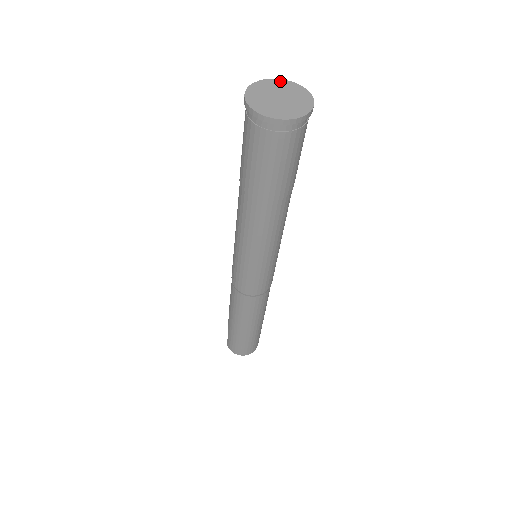
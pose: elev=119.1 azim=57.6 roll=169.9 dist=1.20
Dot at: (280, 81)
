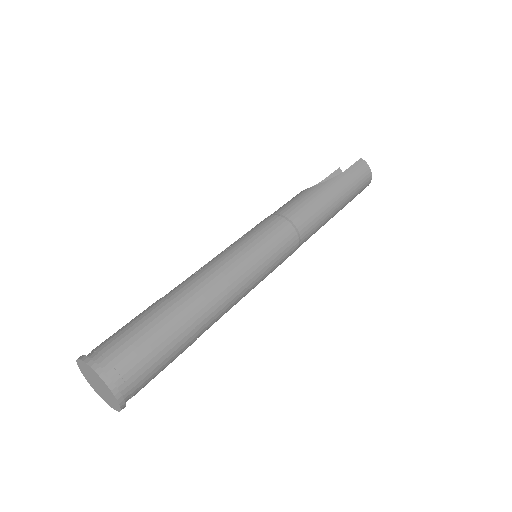
Dot at: (97, 376)
